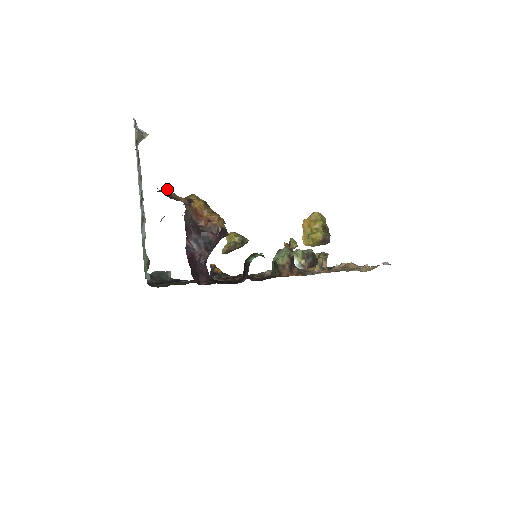
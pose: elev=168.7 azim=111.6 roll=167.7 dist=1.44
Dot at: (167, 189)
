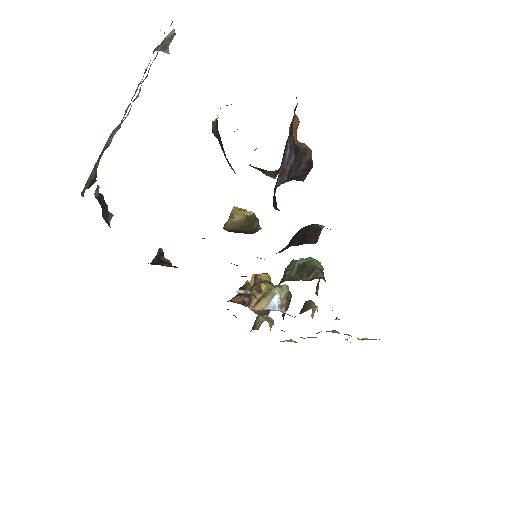
Dot at: occluded
